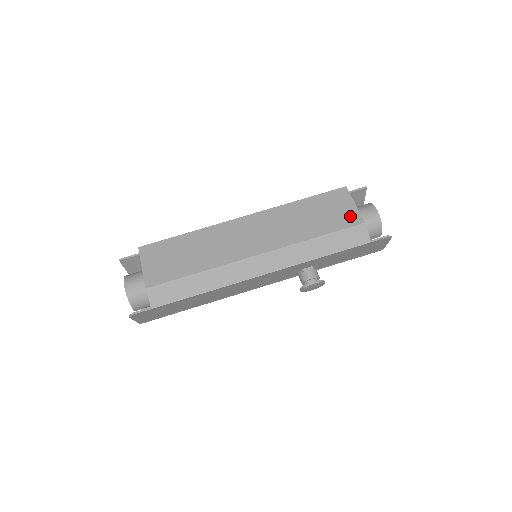
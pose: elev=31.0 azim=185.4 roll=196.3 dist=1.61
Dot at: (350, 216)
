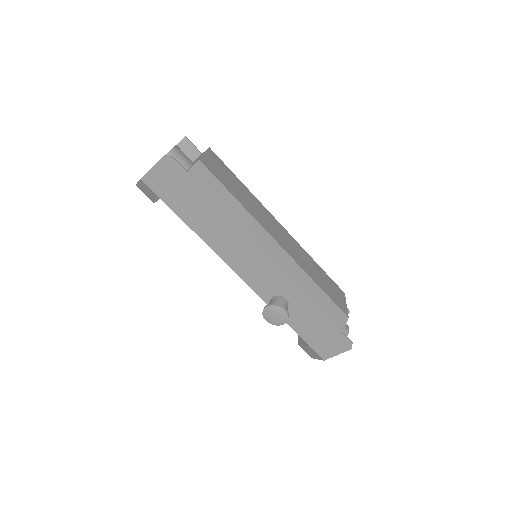
Dot at: (342, 304)
